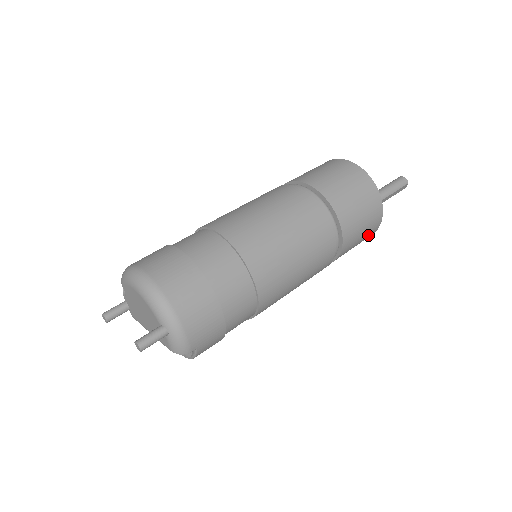
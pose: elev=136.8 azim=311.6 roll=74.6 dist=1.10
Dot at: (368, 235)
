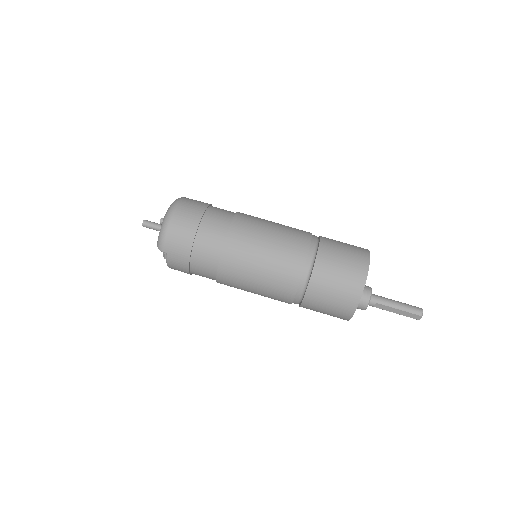
Dot at: (341, 310)
